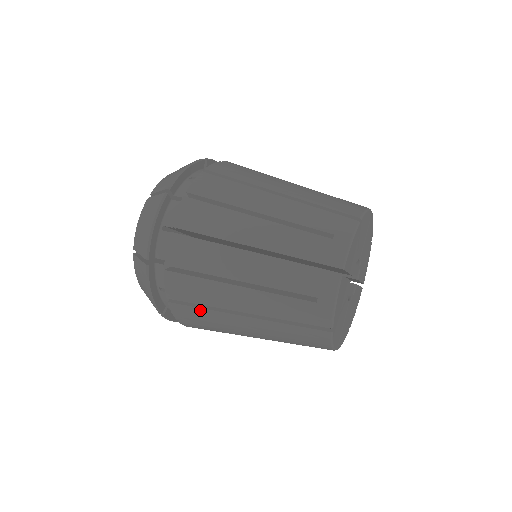
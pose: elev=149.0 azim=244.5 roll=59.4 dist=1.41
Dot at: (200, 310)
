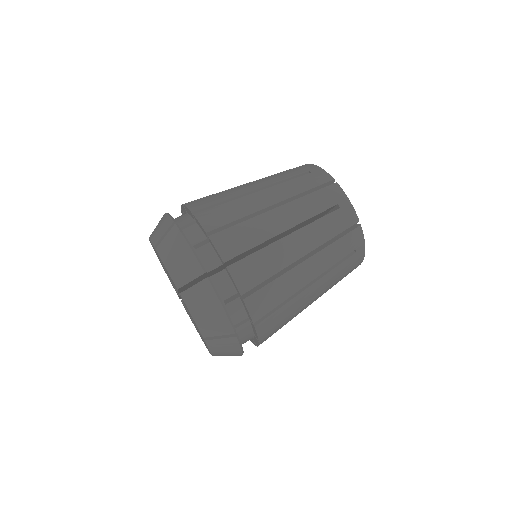
Dot at: (282, 325)
